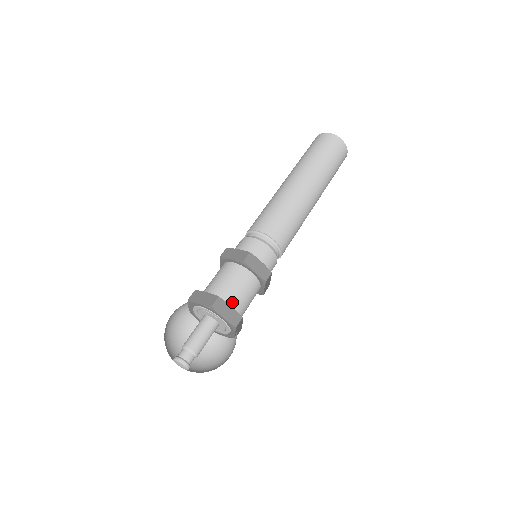
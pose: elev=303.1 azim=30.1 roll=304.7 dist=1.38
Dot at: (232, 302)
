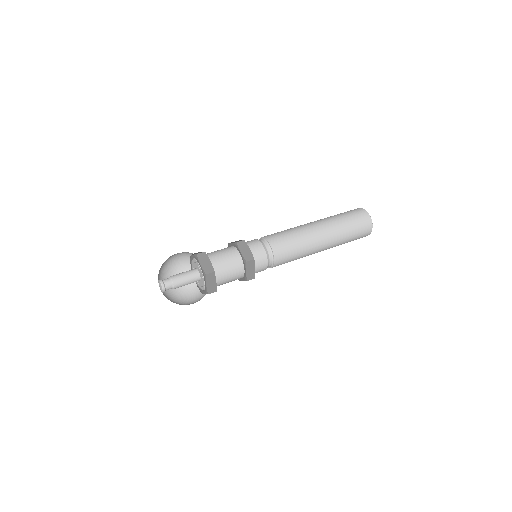
Dot at: (214, 262)
